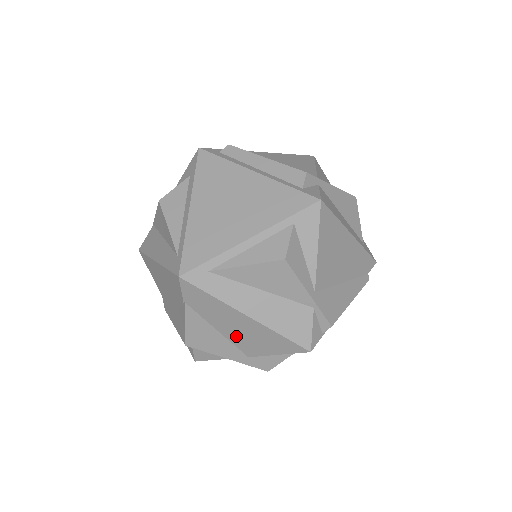
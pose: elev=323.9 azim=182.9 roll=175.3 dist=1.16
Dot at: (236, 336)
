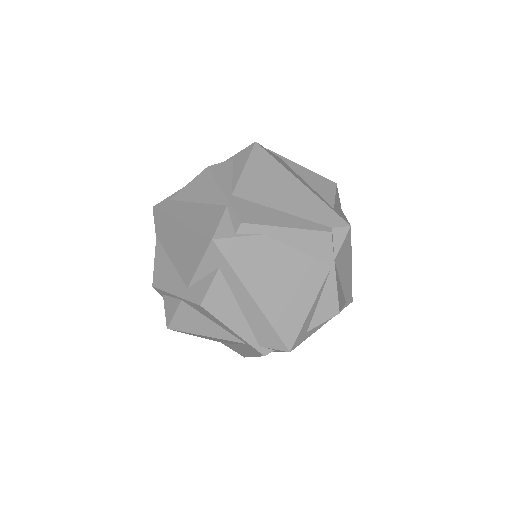
Dot at: (178, 259)
